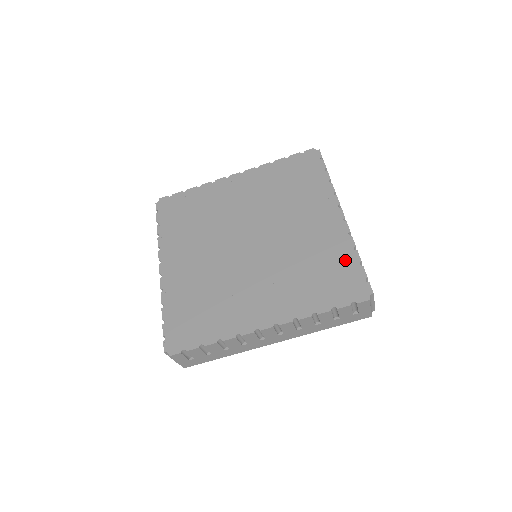
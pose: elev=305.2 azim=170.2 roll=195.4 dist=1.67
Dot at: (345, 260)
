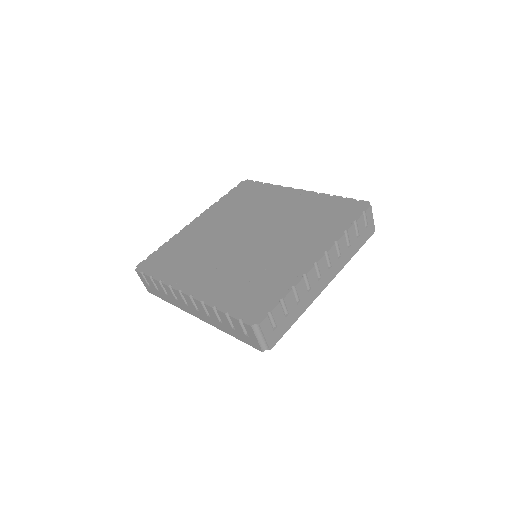
Dot at: (276, 289)
